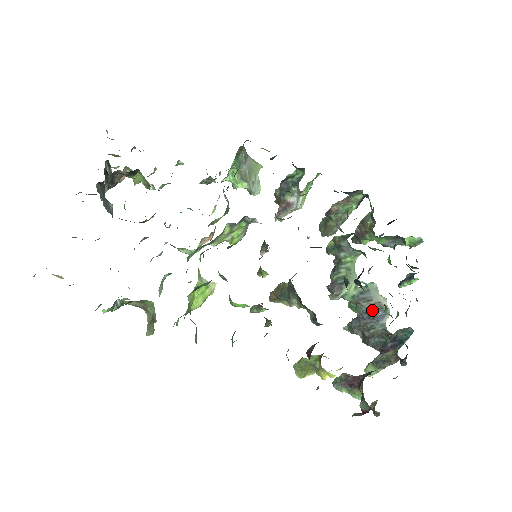
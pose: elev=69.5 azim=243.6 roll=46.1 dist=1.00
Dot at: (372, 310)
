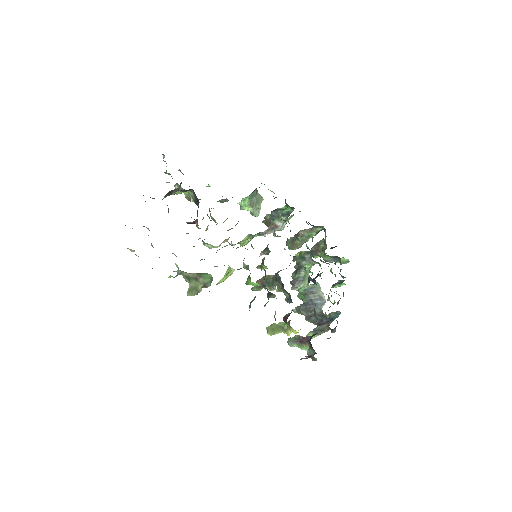
Dot at: (315, 300)
